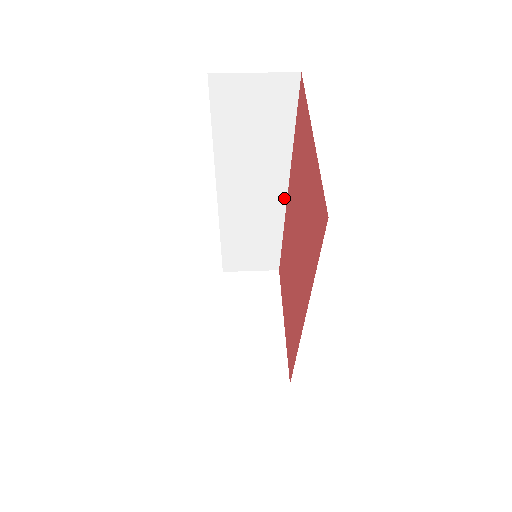
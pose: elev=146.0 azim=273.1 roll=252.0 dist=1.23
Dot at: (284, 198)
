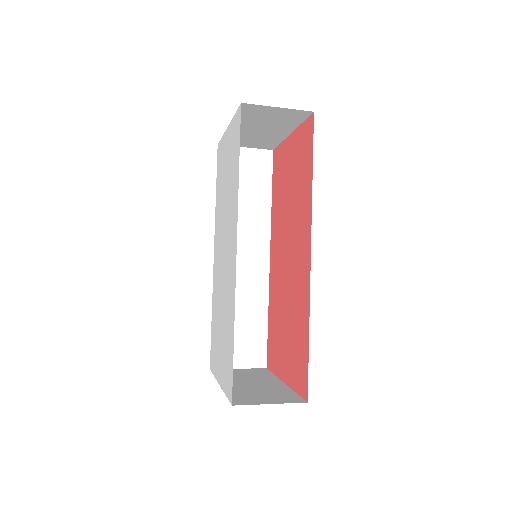
Dot at: (267, 261)
